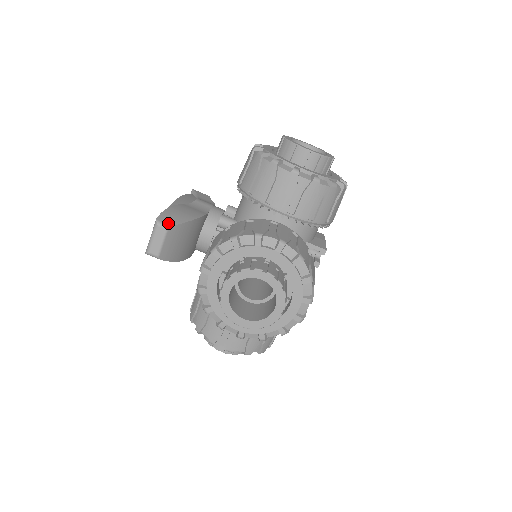
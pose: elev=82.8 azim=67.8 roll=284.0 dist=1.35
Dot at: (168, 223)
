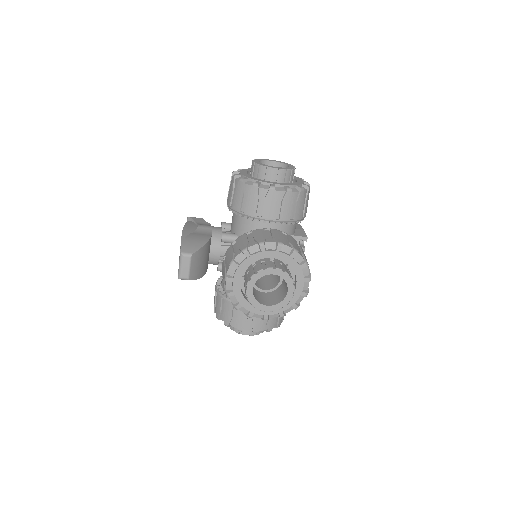
Dot at: (190, 252)
